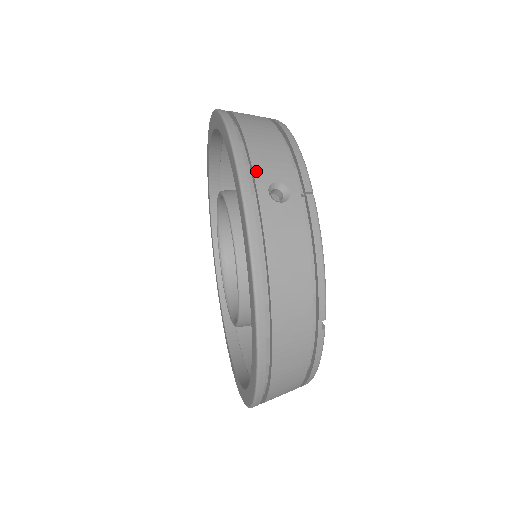
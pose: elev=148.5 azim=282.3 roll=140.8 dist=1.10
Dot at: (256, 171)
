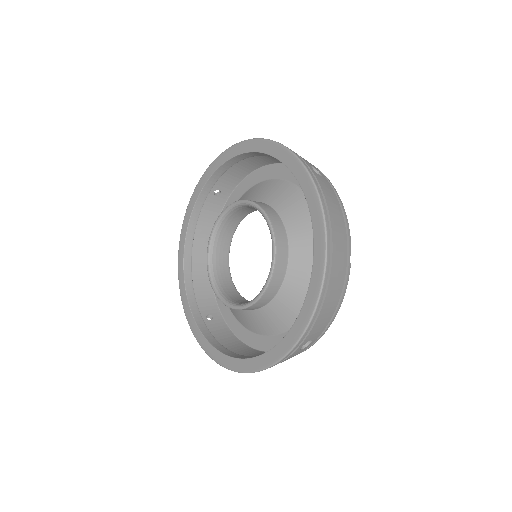
Dot at: (301, 157)
